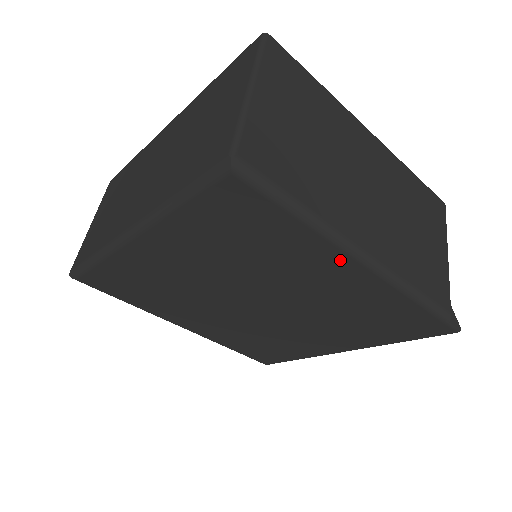
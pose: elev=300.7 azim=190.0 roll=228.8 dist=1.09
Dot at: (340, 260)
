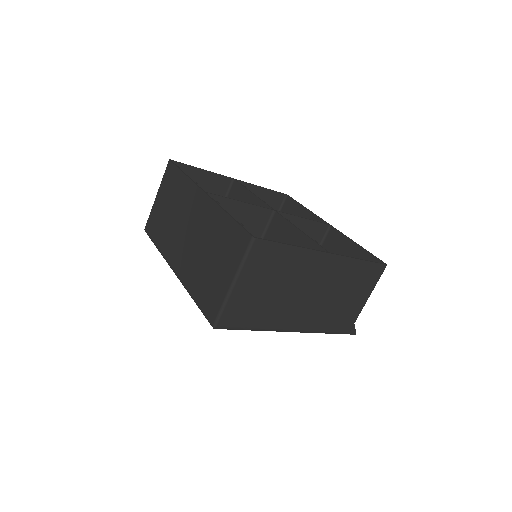
Dot at: occluded
